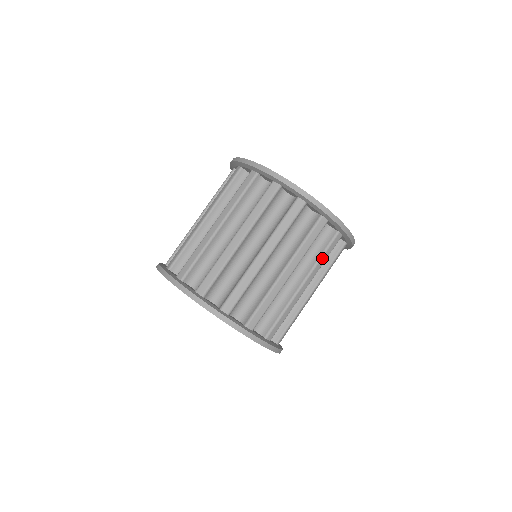
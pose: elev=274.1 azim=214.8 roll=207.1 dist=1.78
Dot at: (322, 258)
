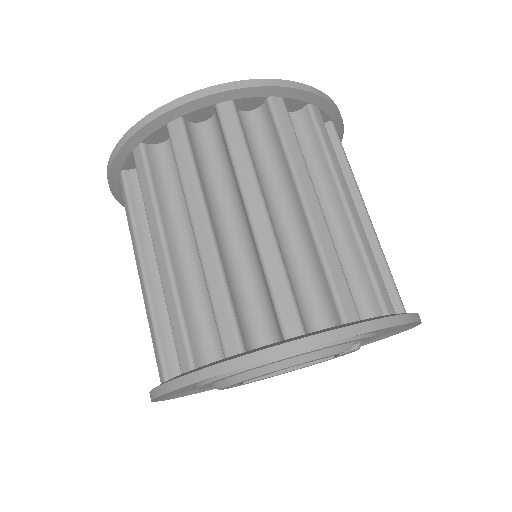
Dot at: (328, 150)
